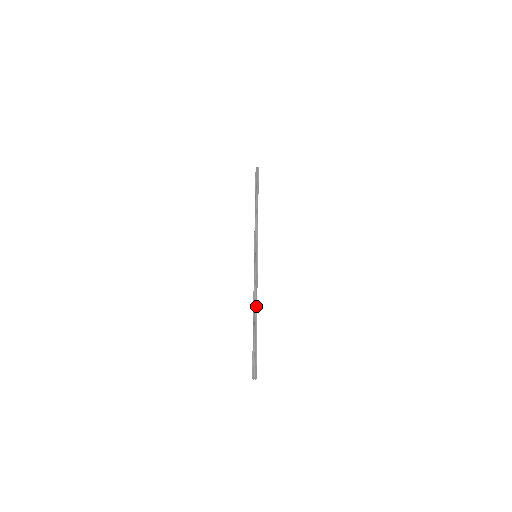
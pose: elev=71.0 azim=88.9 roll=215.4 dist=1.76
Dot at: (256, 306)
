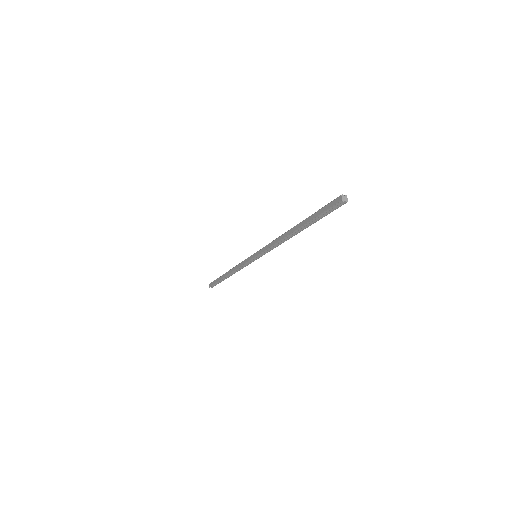
Dot at: occluded
